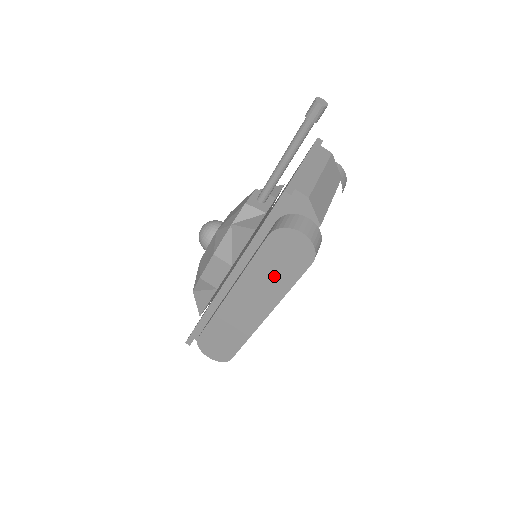
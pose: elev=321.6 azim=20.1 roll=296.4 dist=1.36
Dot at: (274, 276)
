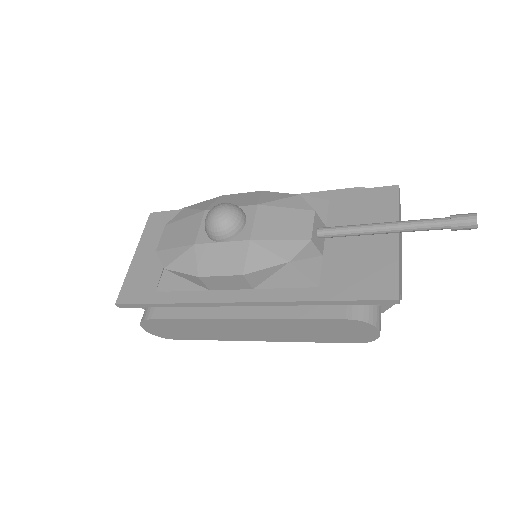
Dot at: (309, 333)
